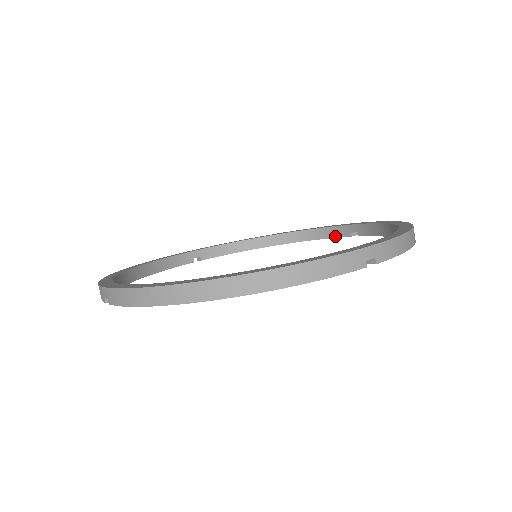
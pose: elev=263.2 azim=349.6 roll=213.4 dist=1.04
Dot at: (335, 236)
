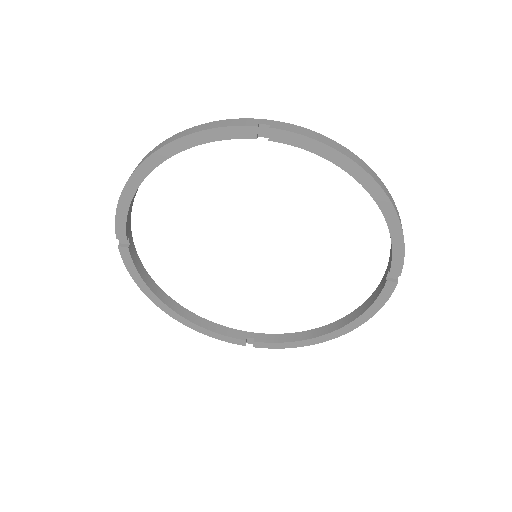
Dot at: (228, 335)
